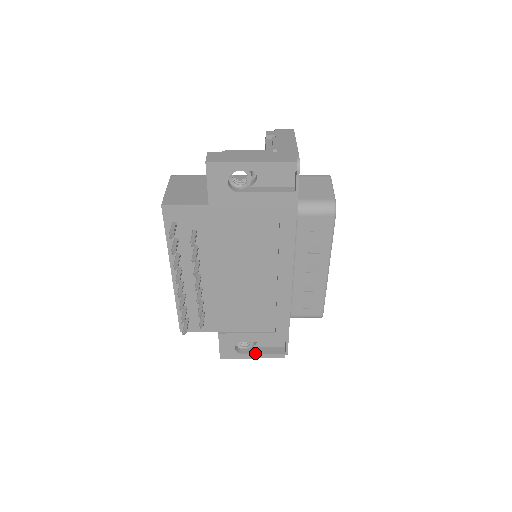
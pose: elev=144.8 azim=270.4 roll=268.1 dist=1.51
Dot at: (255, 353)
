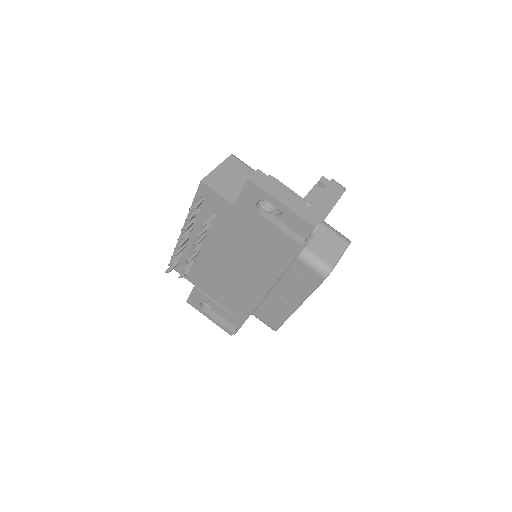
Dot at: (212, 317)
